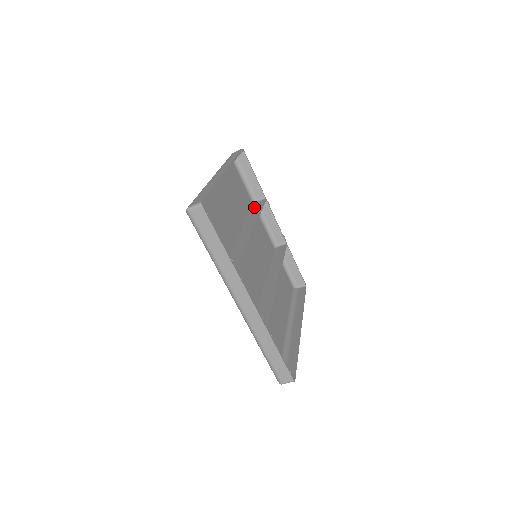
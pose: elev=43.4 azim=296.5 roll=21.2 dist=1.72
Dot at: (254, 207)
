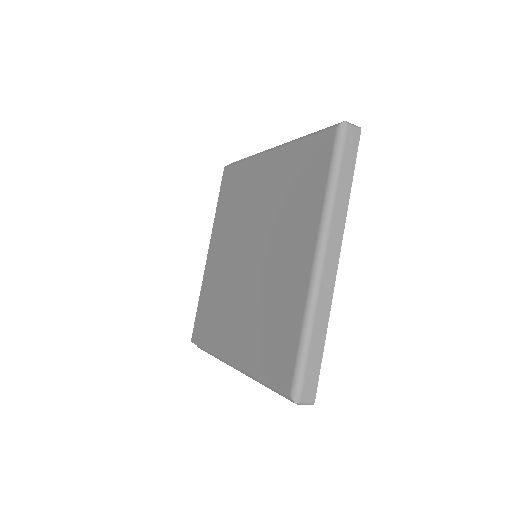
Dot at: occluded
